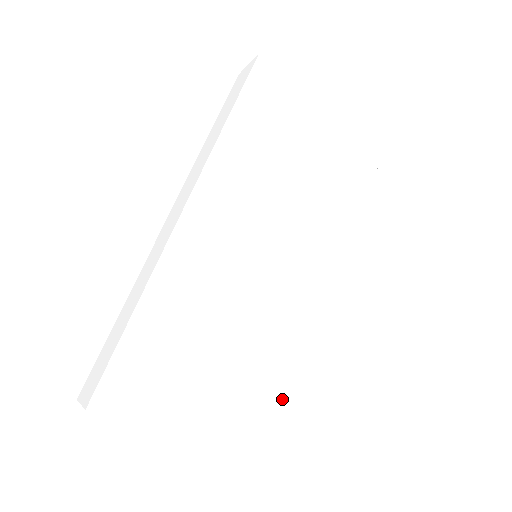
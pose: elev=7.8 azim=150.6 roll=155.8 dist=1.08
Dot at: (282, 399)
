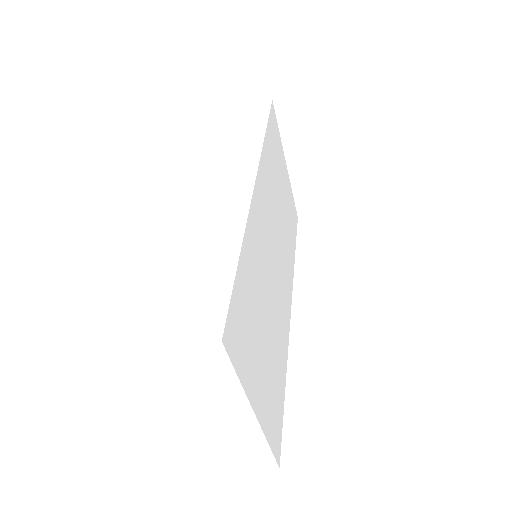
Dot at: (280, 390)
